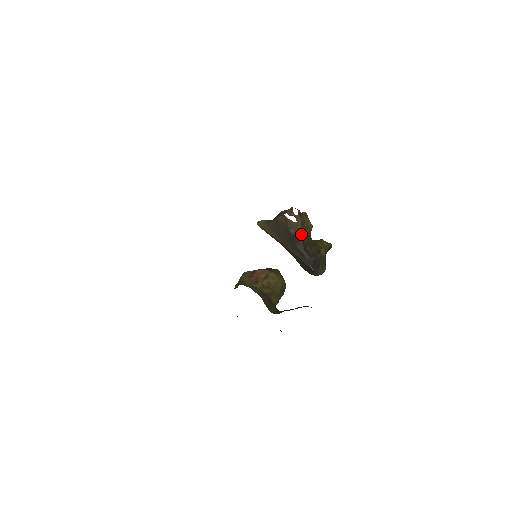
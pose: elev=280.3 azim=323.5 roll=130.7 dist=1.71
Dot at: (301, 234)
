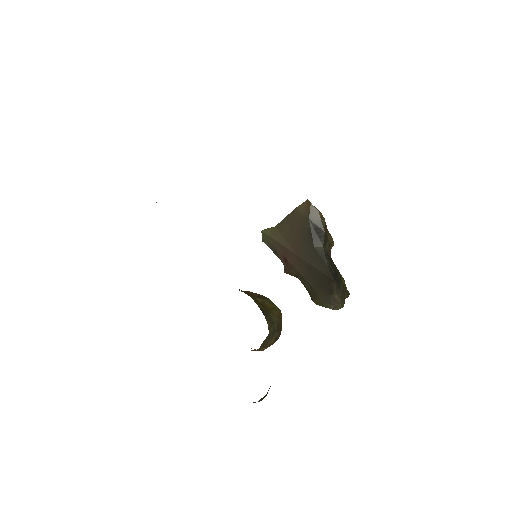
Dot at: (323, 232)
